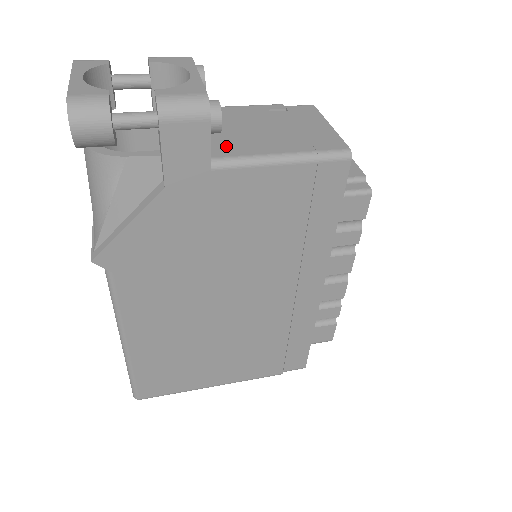
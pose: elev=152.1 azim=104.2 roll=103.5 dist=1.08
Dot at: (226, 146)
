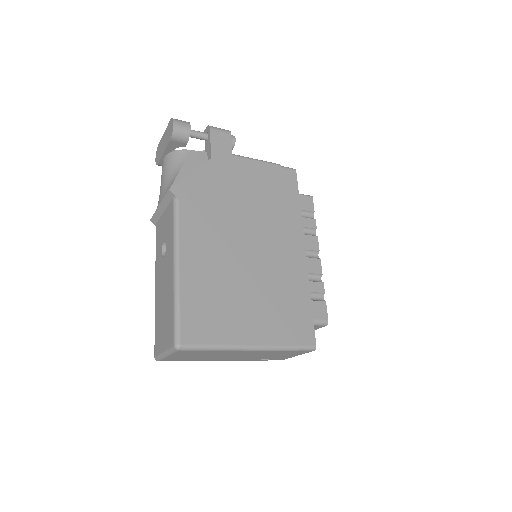
Dot at: occluded
